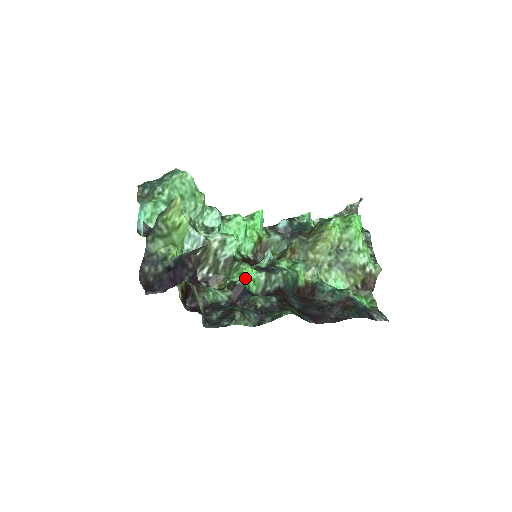
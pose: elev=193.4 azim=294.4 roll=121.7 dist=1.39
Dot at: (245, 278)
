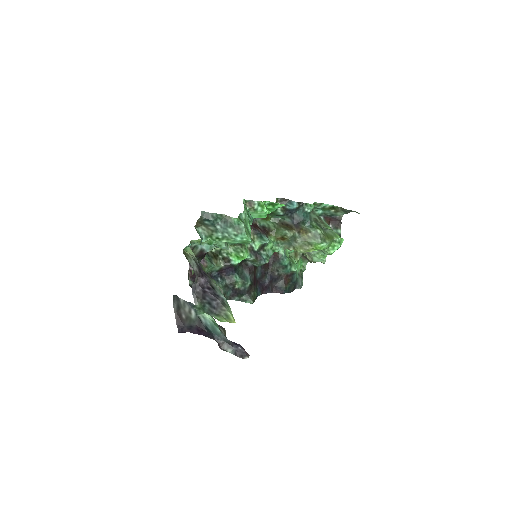
Dot at: (239, 262)
